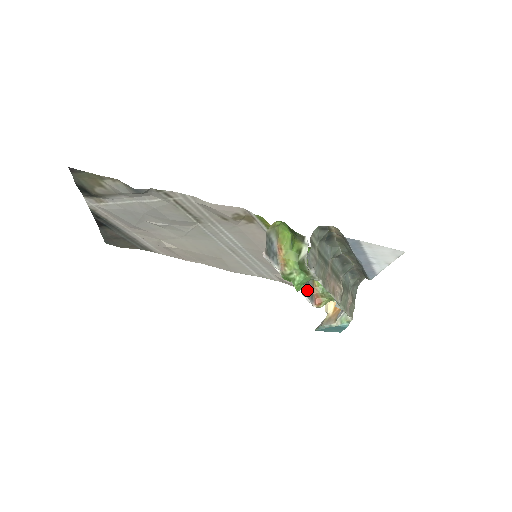
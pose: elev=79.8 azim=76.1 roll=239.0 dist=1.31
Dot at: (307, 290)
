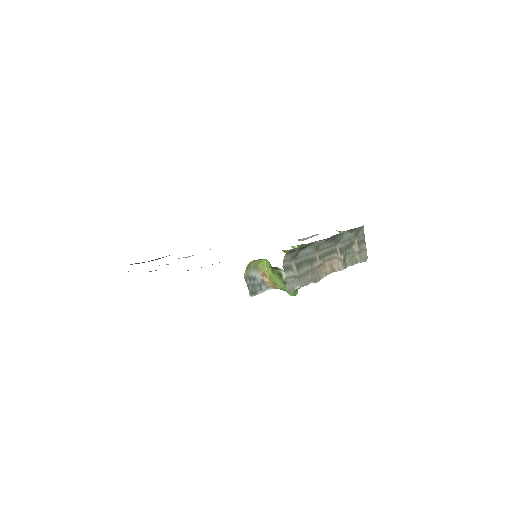
Dot at: occluded
